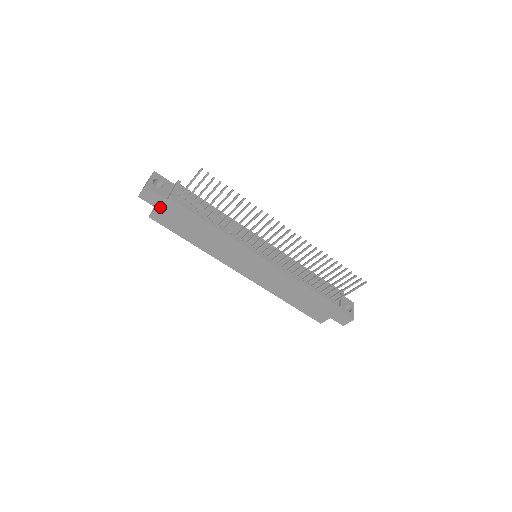
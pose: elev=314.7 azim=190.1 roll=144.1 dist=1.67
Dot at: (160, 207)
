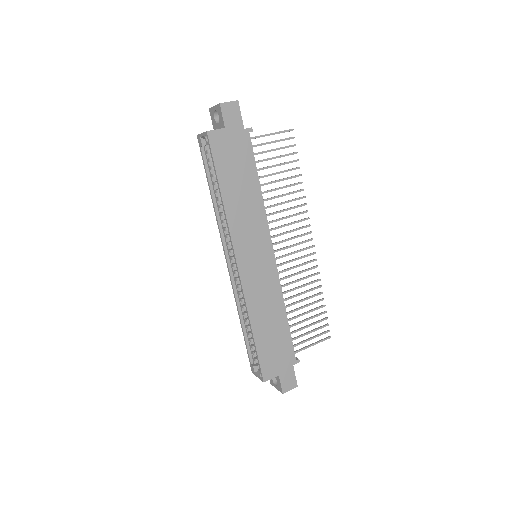
Dot at: (230, 131)
